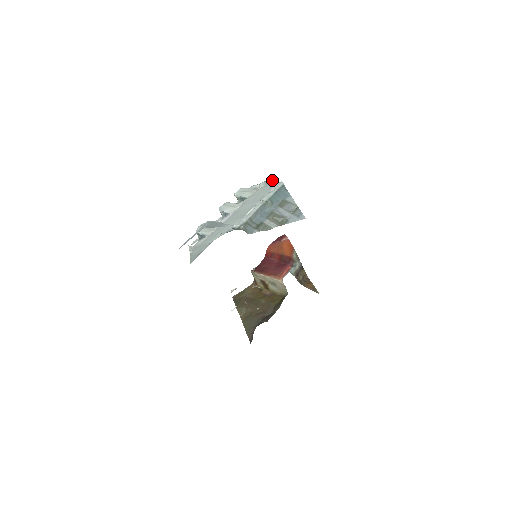
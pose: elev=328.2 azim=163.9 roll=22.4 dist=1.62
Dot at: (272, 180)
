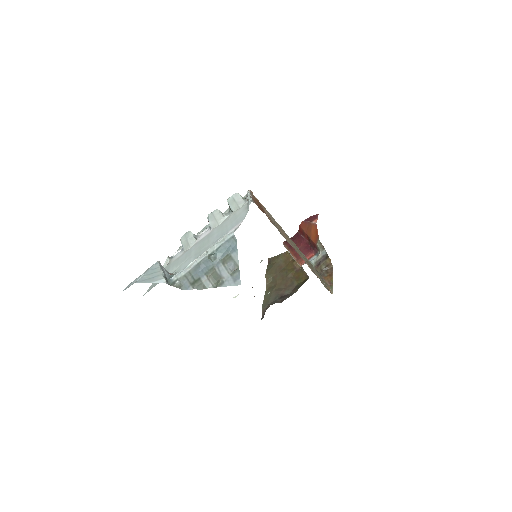
Dot at: (248, 206)
